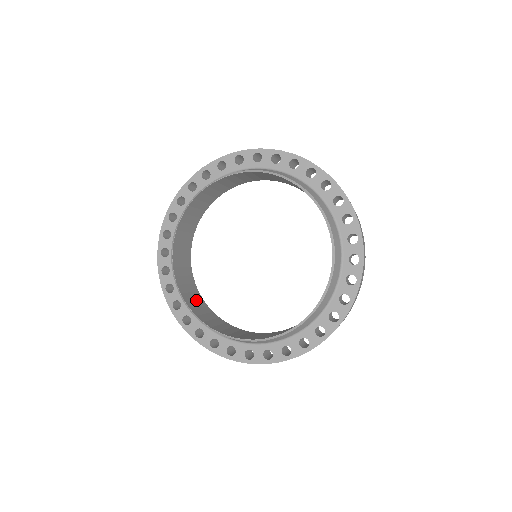
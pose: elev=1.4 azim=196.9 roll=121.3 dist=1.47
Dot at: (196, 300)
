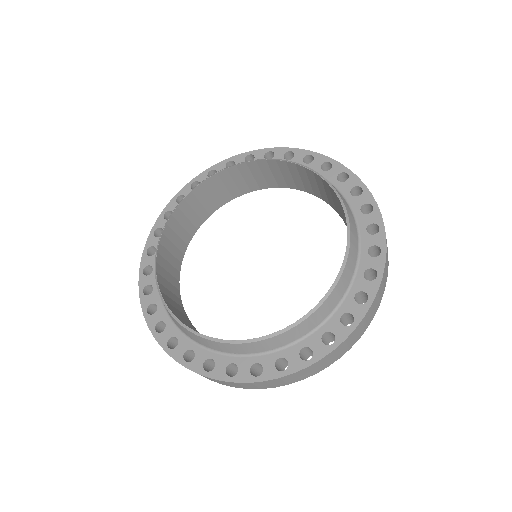
Dot at: occluded
